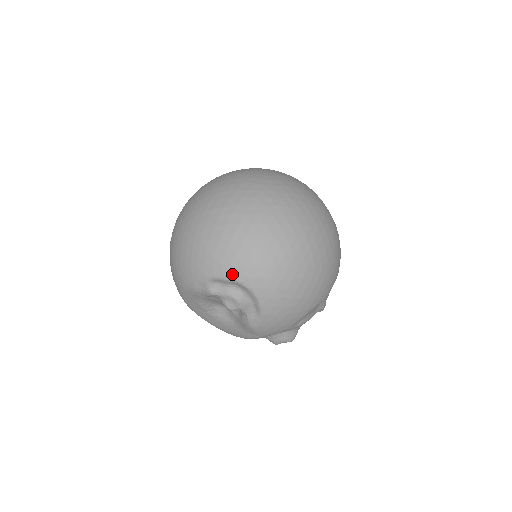
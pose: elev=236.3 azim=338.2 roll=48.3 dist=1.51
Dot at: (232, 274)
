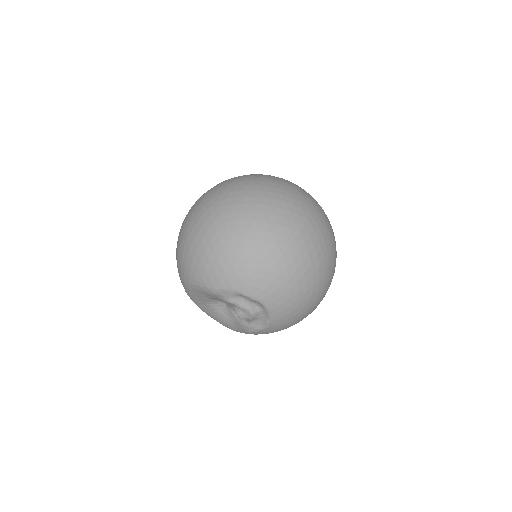
Dot at: (260, 297)
